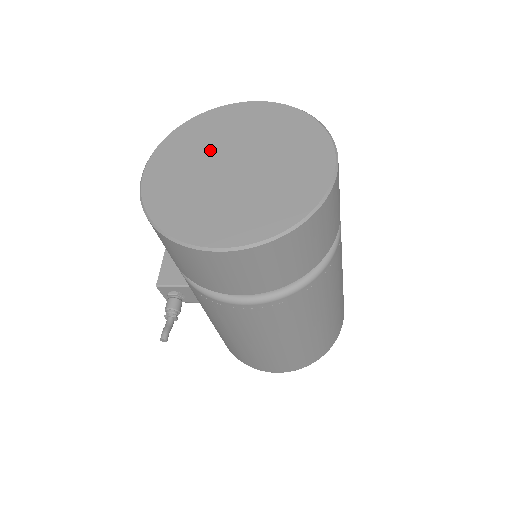
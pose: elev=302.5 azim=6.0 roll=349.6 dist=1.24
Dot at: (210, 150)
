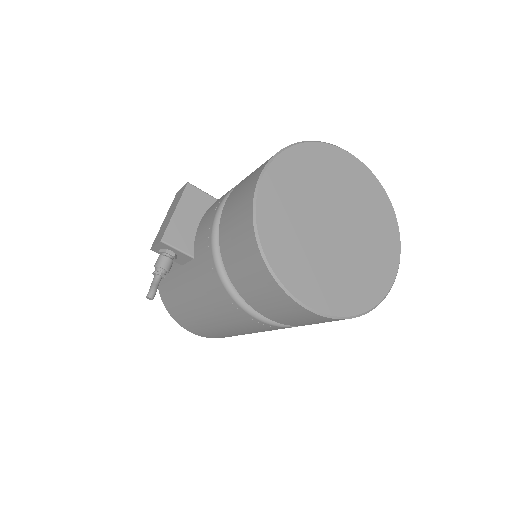
Dot at: (319, 194)
